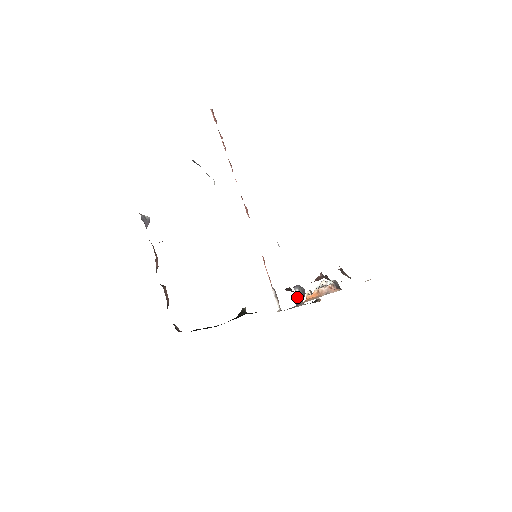
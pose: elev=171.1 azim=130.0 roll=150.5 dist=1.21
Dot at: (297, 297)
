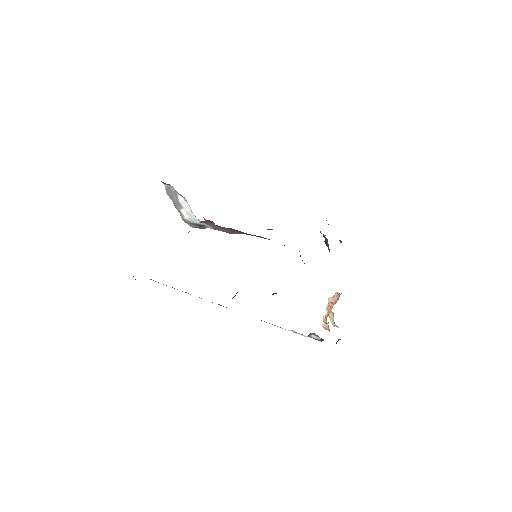
Dot at: occluded
